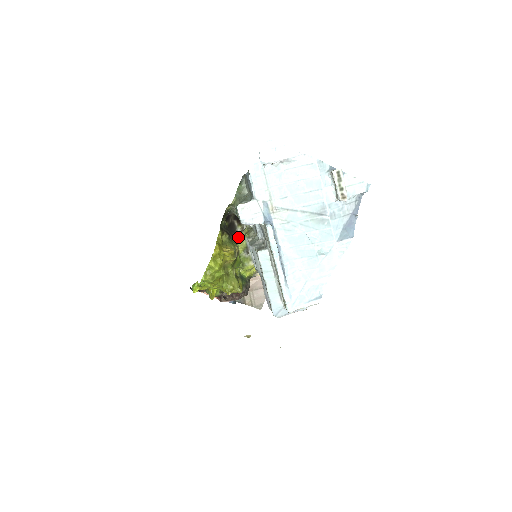
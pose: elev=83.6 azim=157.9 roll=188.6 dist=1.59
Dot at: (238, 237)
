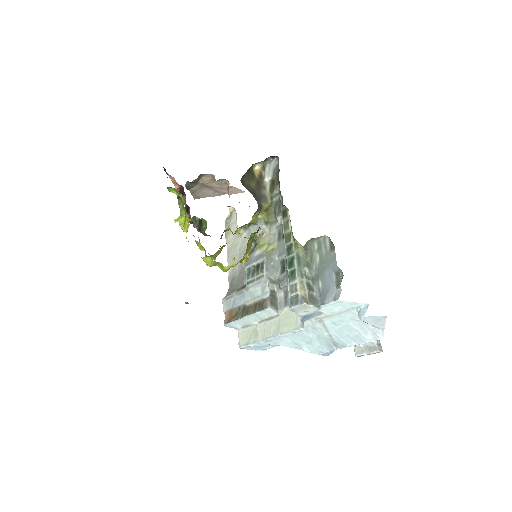
Dot at: (258, 211)
